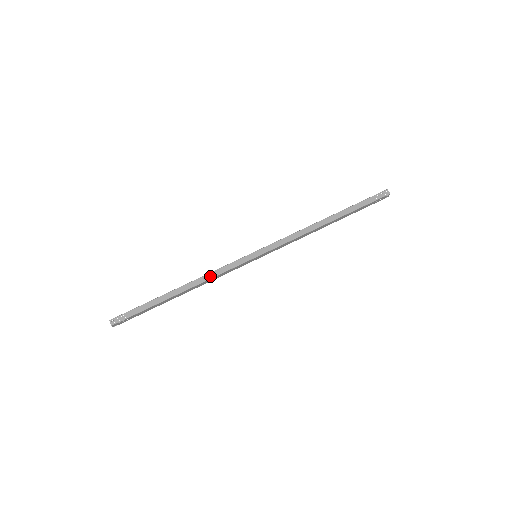
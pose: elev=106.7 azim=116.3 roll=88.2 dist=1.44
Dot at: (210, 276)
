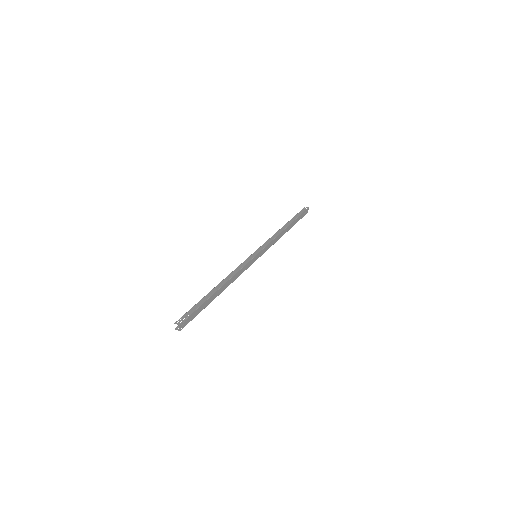
Dot at: (234, 273)
